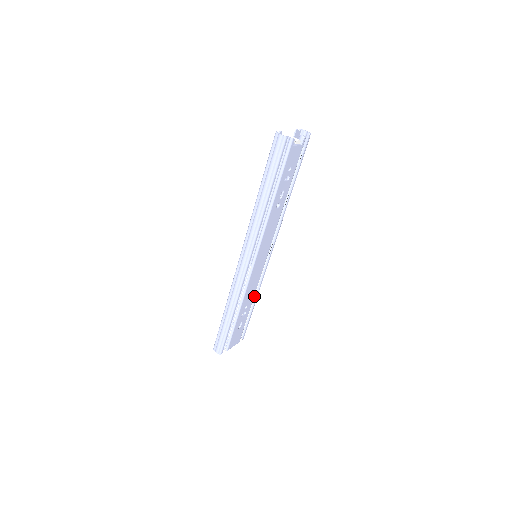
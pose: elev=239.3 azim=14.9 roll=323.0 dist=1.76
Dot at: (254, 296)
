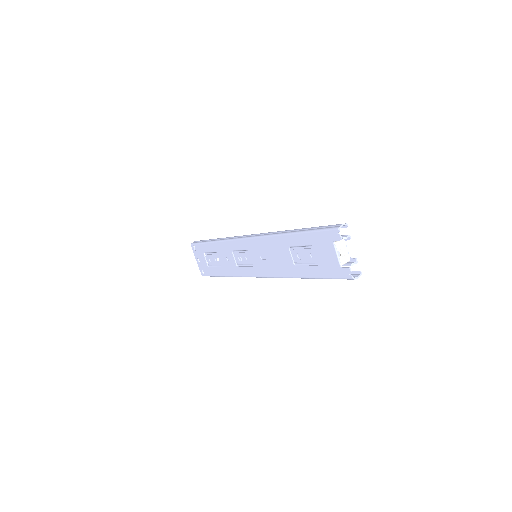
Dot at: occluded
